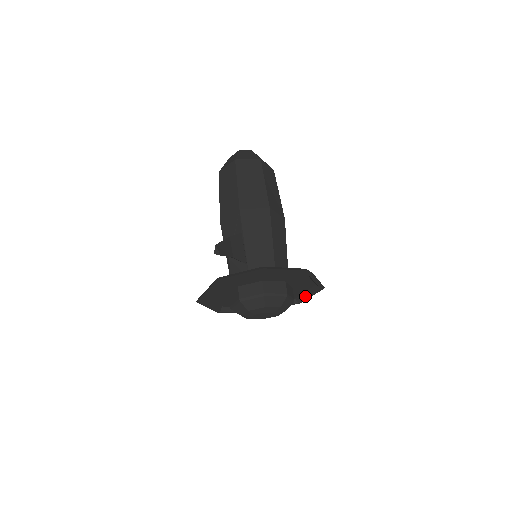
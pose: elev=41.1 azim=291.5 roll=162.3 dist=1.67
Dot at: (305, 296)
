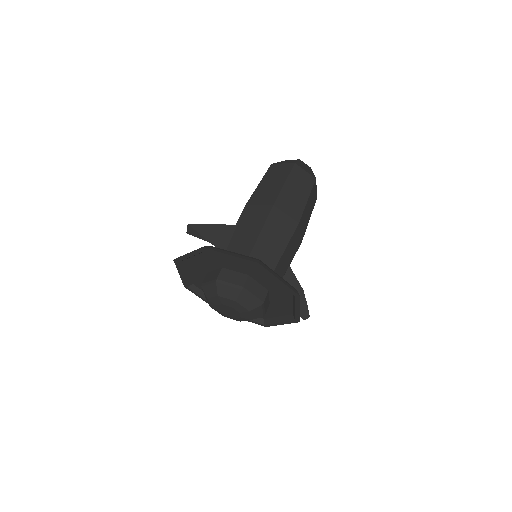
Dot at: (294, 309)
